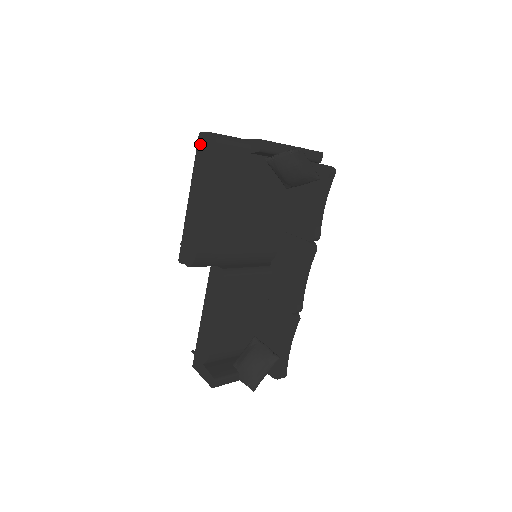
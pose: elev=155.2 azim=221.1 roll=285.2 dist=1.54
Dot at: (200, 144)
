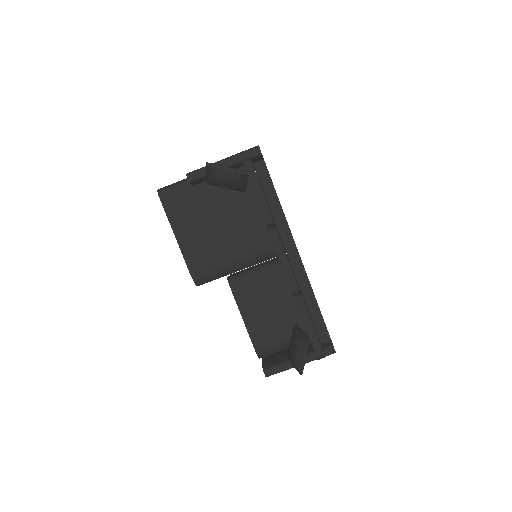
Dot at: occluded
